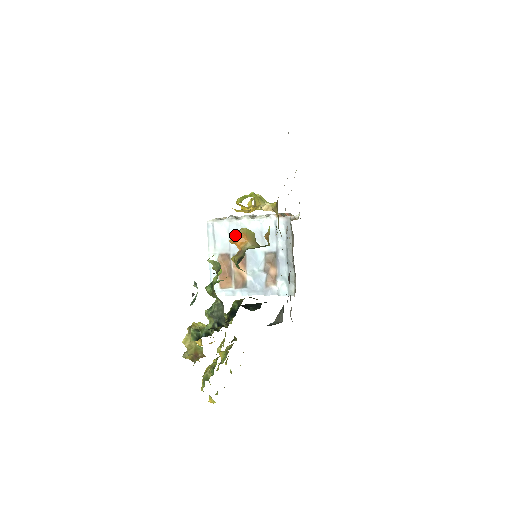
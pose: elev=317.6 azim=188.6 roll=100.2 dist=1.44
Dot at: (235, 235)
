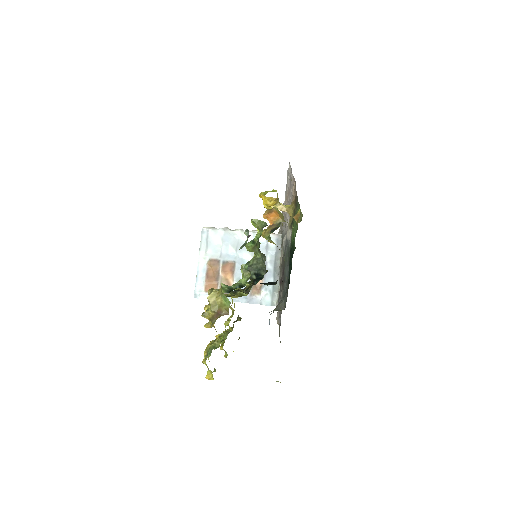
Dot at: (268, 211)
